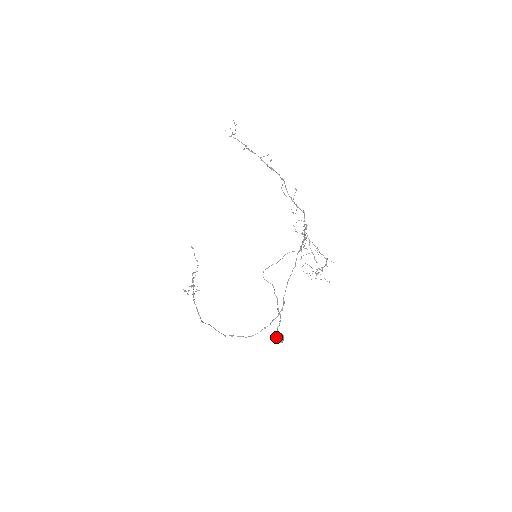
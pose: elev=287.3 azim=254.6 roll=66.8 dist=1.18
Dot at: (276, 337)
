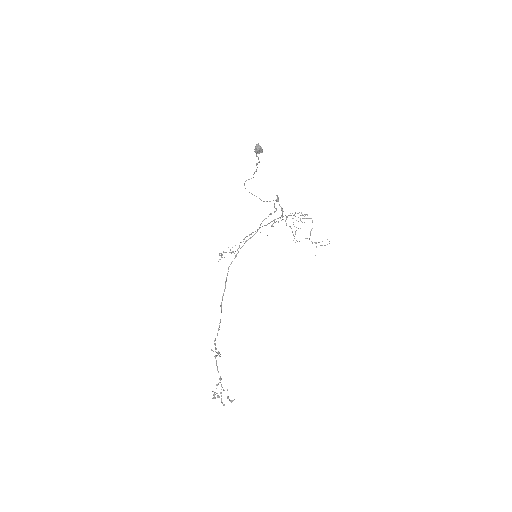
Dot at: (255, 149)
